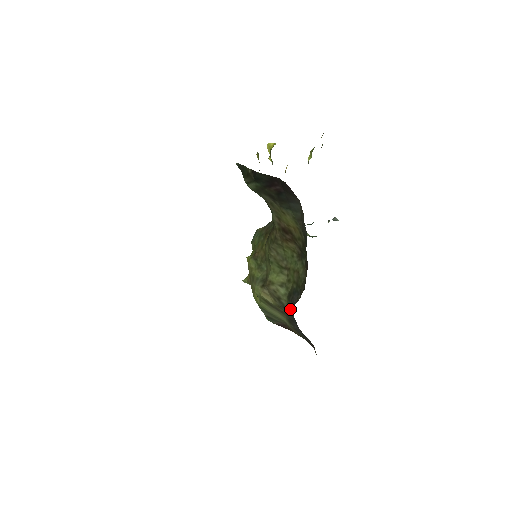
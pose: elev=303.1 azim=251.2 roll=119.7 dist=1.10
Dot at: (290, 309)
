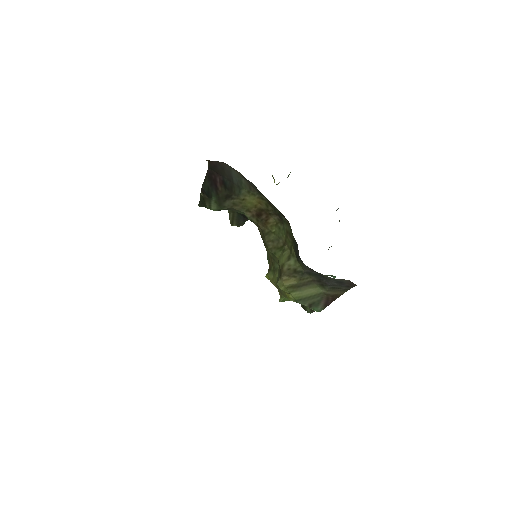
Dot at: (304, 267)
